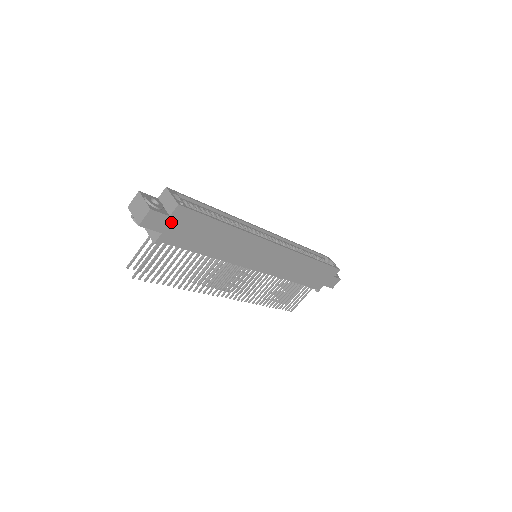
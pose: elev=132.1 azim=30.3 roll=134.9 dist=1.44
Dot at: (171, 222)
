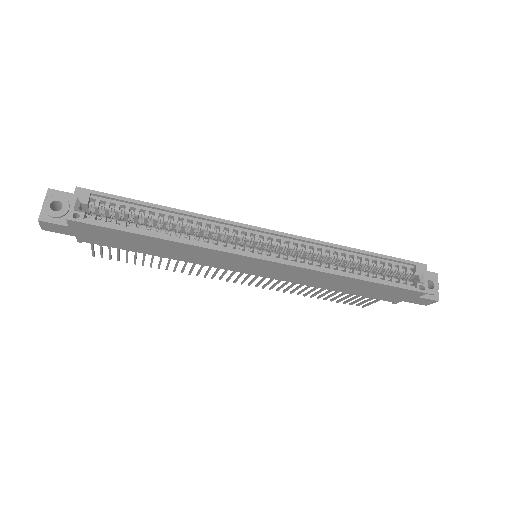
Dot at: (77, 230)
